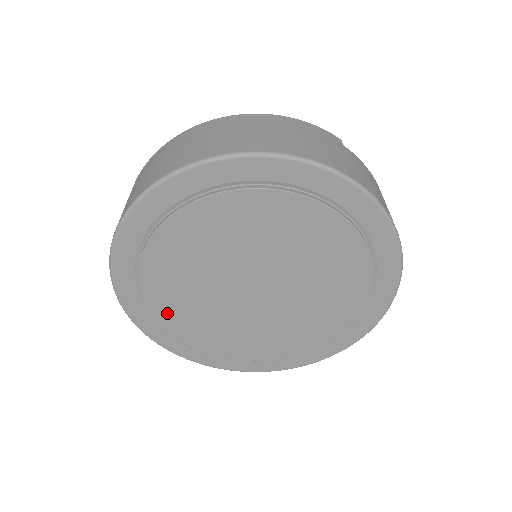
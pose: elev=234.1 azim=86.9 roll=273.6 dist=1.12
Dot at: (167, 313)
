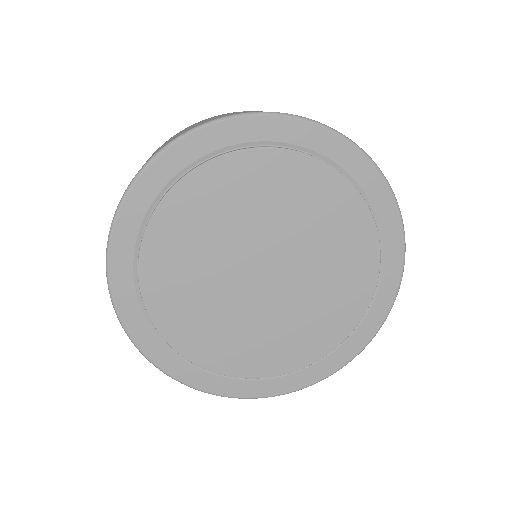
Dot at: (190, 342)
